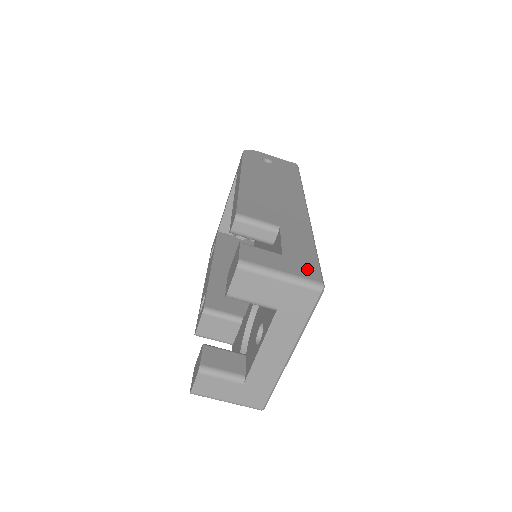
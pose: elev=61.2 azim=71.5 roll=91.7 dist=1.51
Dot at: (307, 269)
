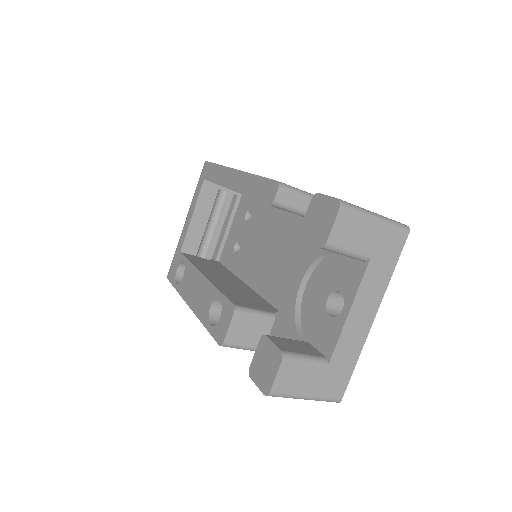
Dot at: occluded
